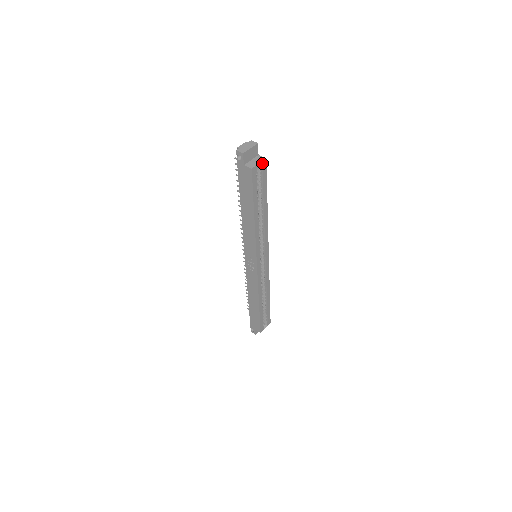
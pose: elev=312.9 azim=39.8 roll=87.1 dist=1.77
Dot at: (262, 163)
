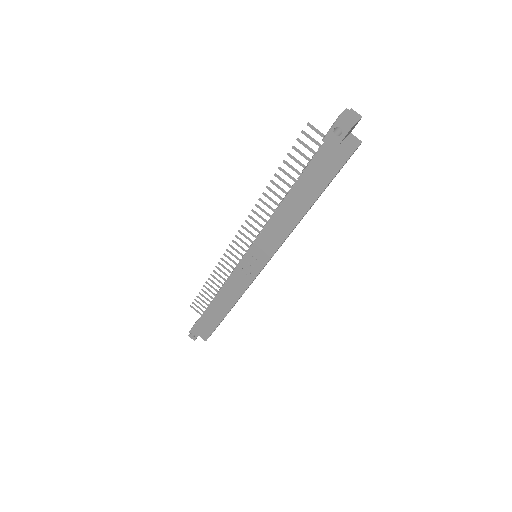
Dot at: (357, 148)
